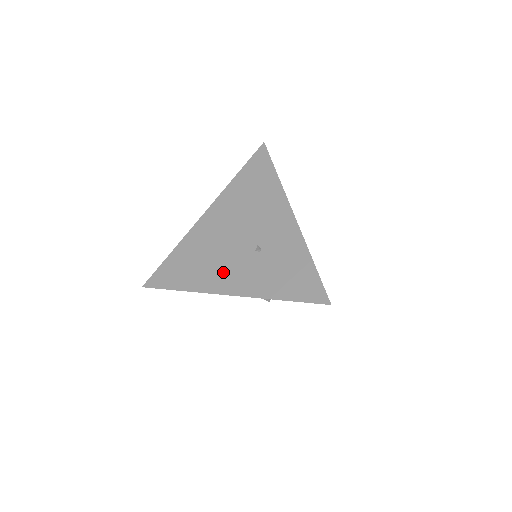
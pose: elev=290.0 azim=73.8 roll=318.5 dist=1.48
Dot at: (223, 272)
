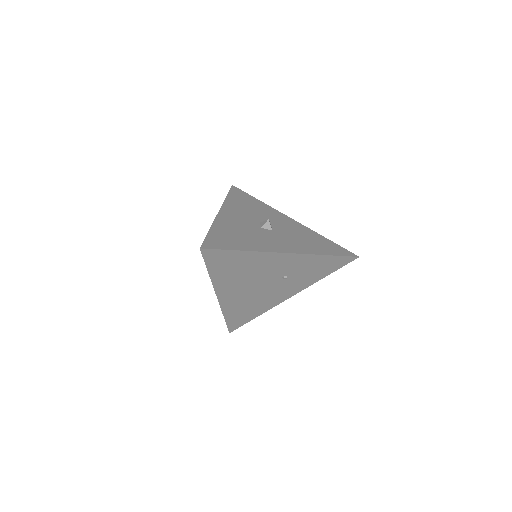
Dot at: (275, 297)
